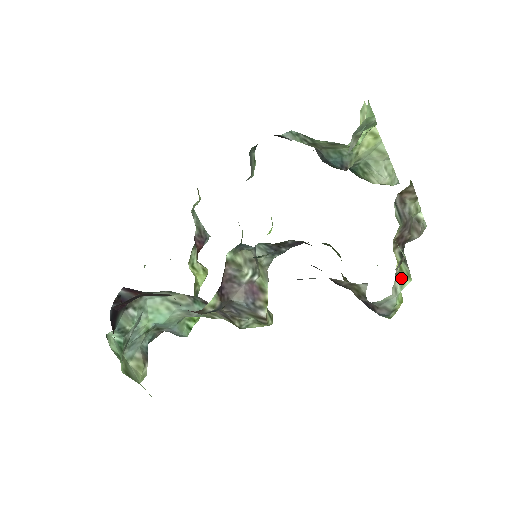
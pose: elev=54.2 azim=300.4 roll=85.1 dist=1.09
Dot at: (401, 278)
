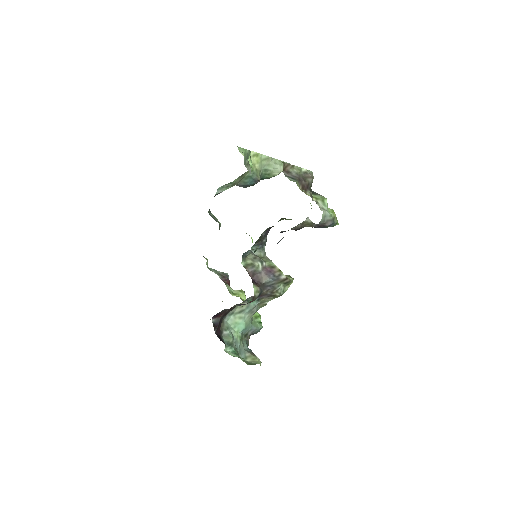
Dot at: (321, 202)
